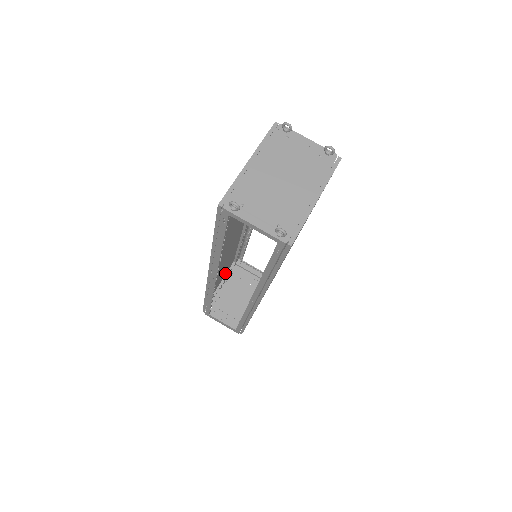
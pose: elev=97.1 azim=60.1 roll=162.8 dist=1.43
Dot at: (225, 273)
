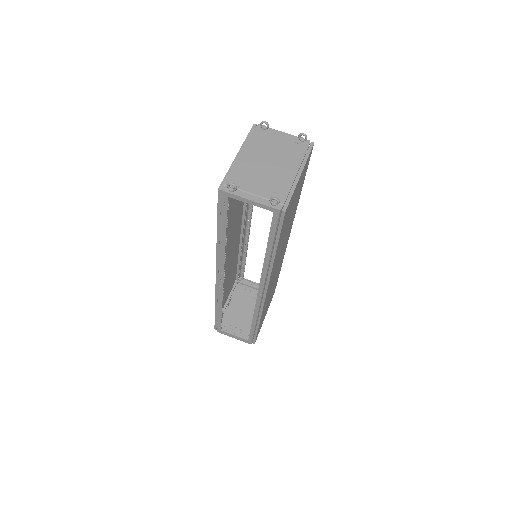
Dot at: (230, 291)
